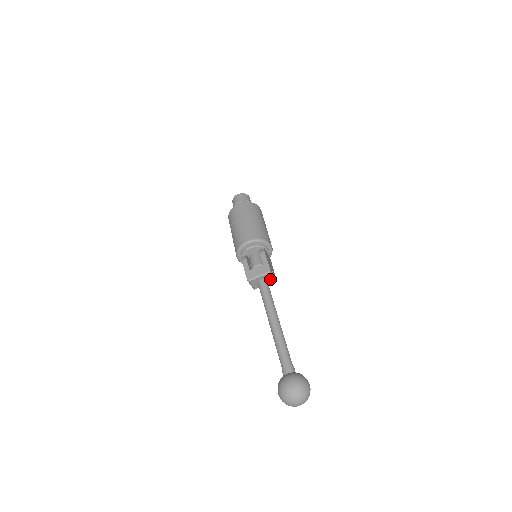
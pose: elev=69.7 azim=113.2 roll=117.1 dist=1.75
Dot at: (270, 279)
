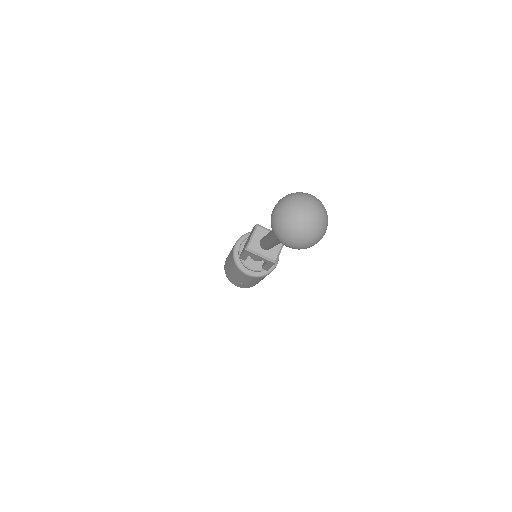
Dot at: (275, 250)
